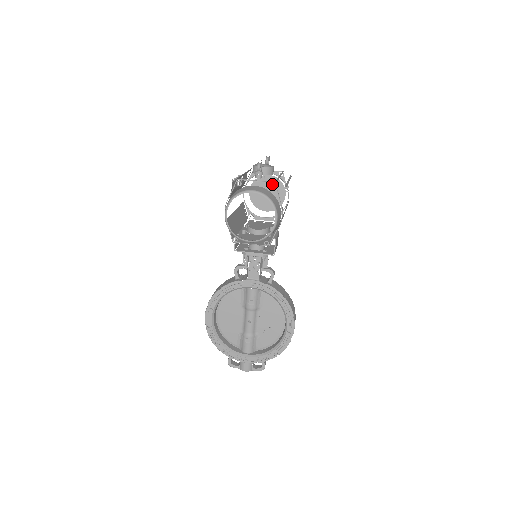
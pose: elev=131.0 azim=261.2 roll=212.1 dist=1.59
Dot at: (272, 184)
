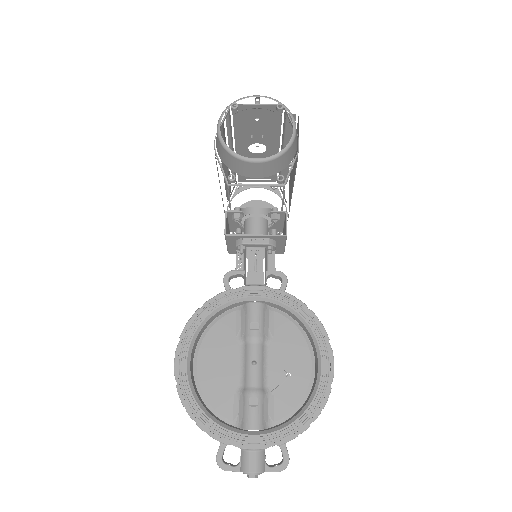
Dot at: occluded
